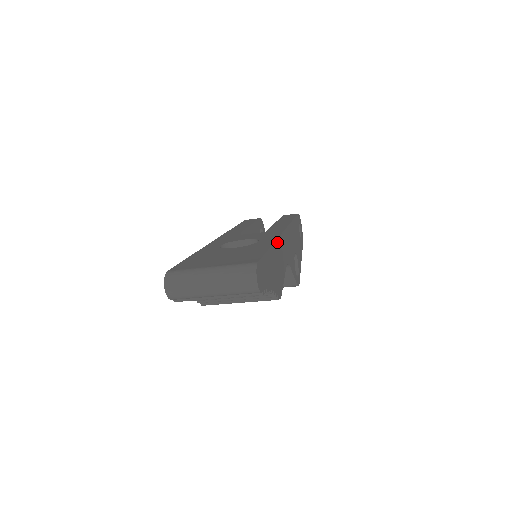
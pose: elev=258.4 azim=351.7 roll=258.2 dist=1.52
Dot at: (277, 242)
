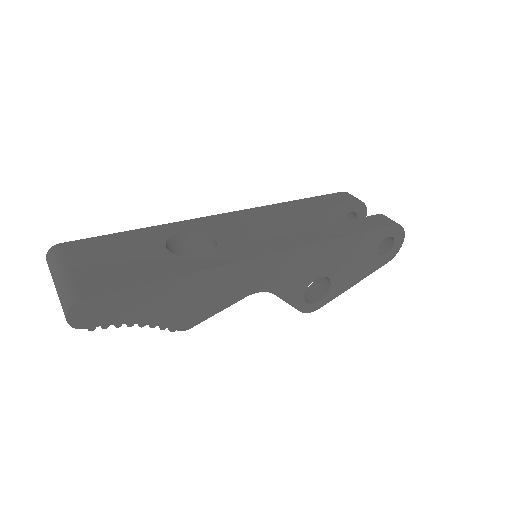
Dot at: (214, 271)
